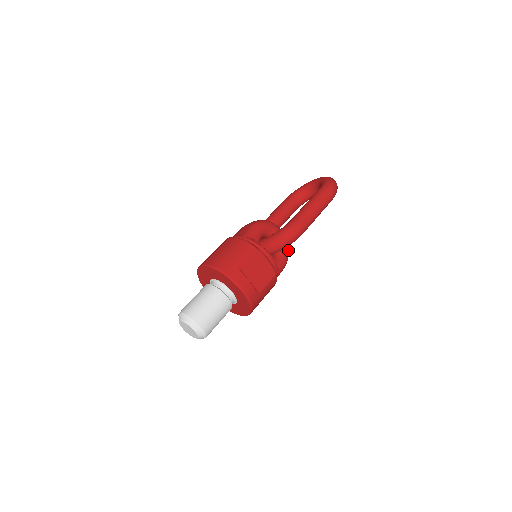
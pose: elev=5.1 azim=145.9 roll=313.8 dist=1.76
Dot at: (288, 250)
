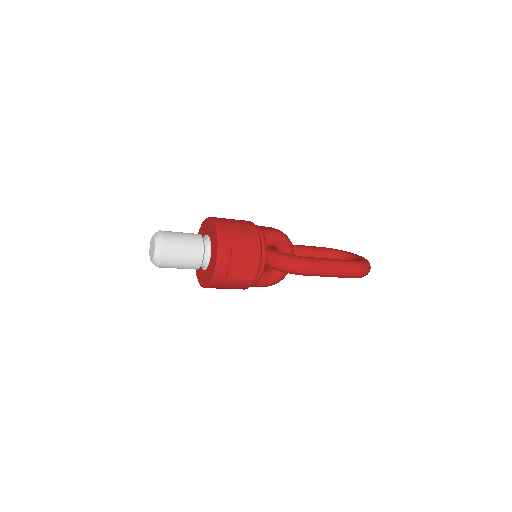
Dot at: (283, 278)
